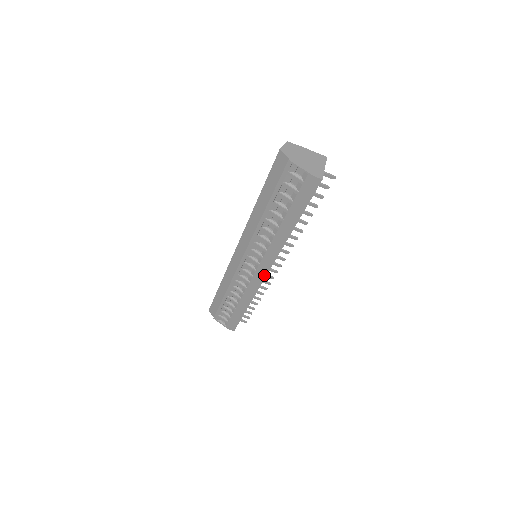
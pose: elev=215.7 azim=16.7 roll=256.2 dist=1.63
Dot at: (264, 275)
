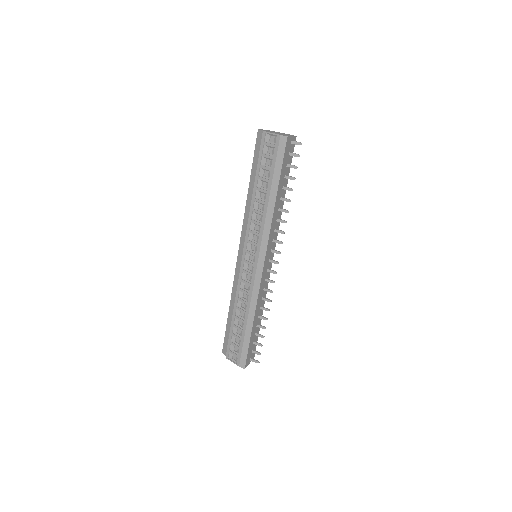
Dot at: (261, 267)
